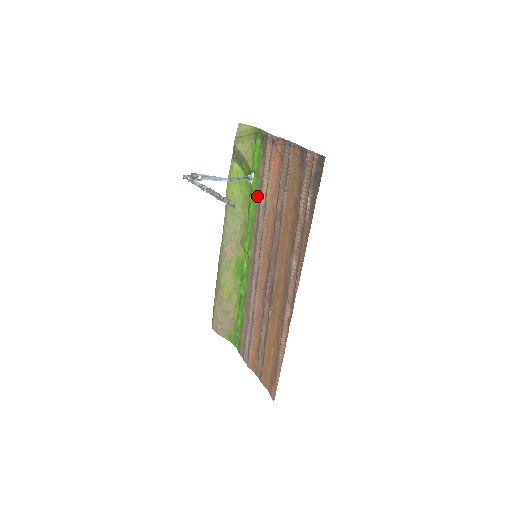
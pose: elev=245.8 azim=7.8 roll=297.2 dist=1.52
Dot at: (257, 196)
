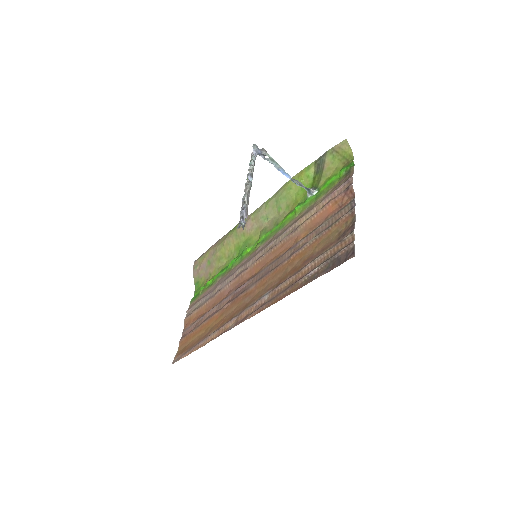
Dot at: (301, 212)
